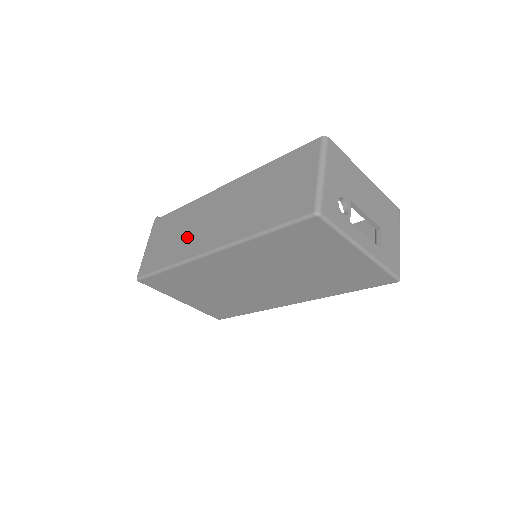
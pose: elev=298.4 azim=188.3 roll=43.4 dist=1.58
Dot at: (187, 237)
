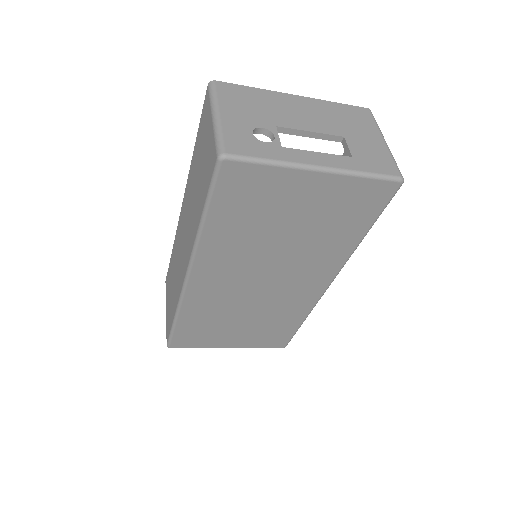
Dot at: (176, 276)
